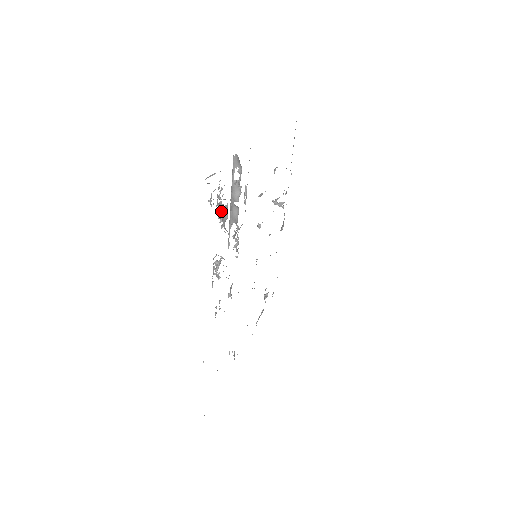
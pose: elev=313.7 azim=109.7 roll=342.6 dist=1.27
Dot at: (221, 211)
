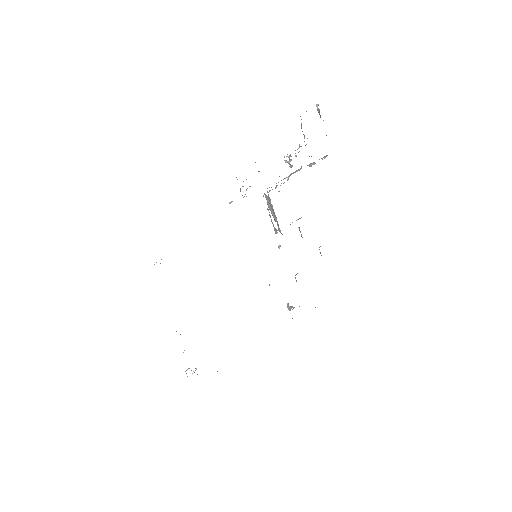
Dot at: occluded
